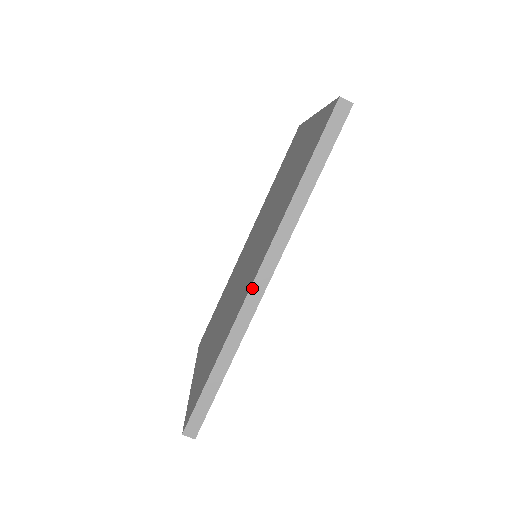
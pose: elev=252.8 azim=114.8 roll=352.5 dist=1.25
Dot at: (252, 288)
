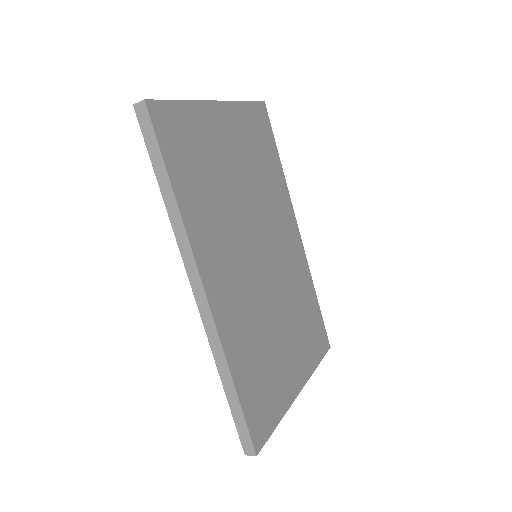
Dot at: (198, 305)
